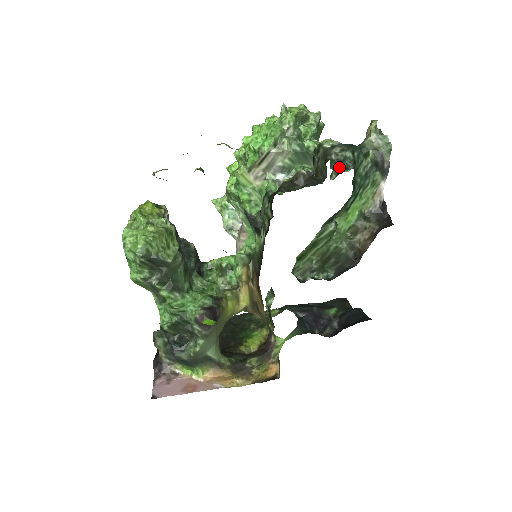
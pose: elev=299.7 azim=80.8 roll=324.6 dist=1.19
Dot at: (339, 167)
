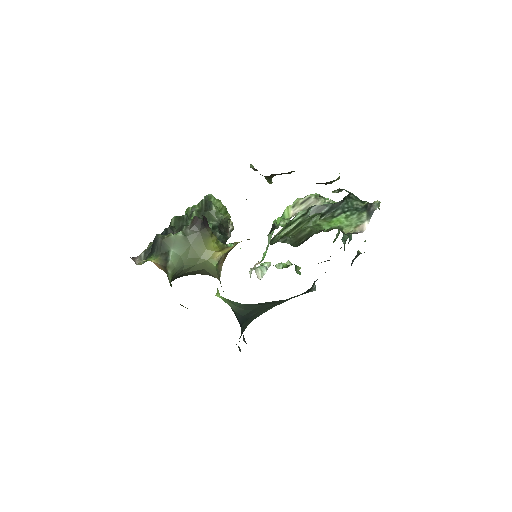
Dot at: (341, 190)
